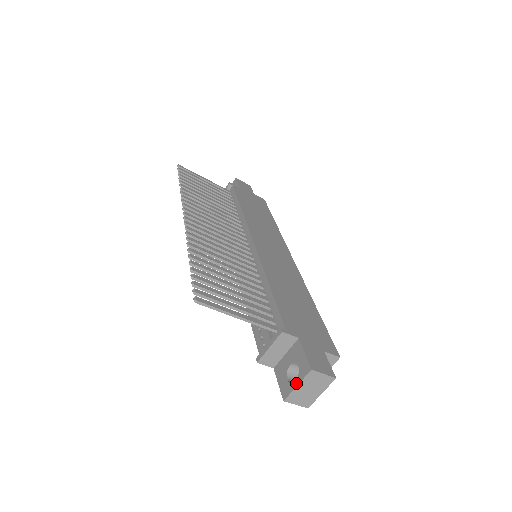
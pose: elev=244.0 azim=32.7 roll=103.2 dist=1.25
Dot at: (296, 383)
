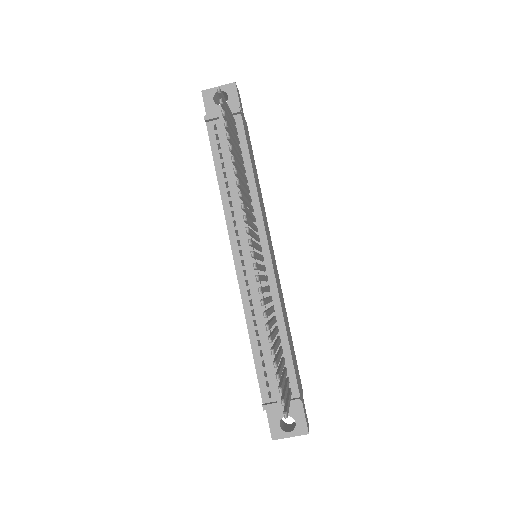
Dot at: (290, 435)
